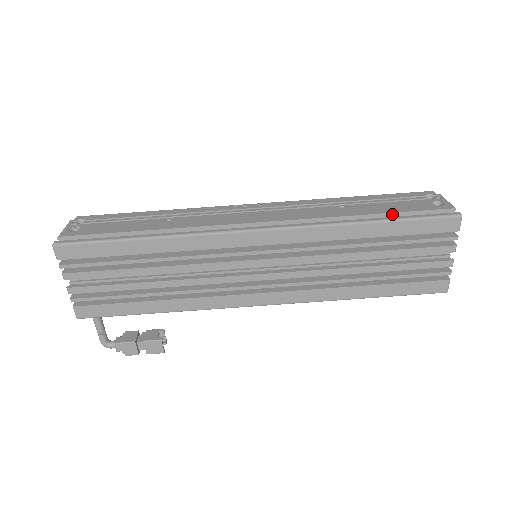
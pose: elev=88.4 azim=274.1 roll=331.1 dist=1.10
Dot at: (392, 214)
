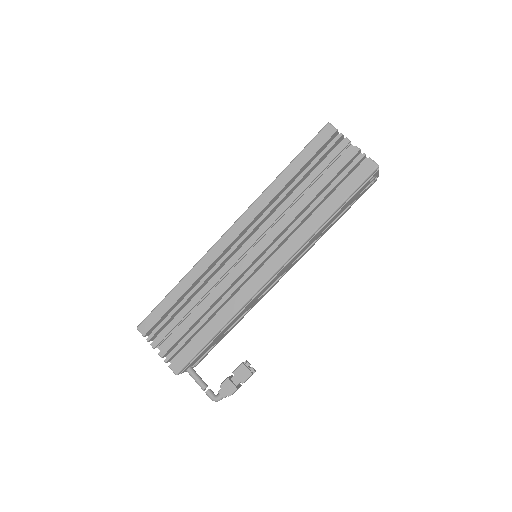
Dot at: occluded
